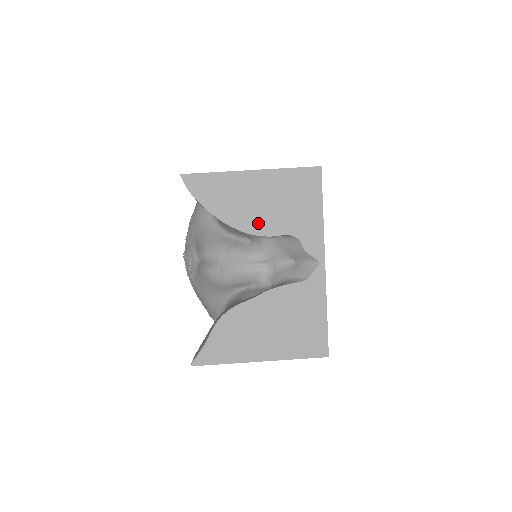
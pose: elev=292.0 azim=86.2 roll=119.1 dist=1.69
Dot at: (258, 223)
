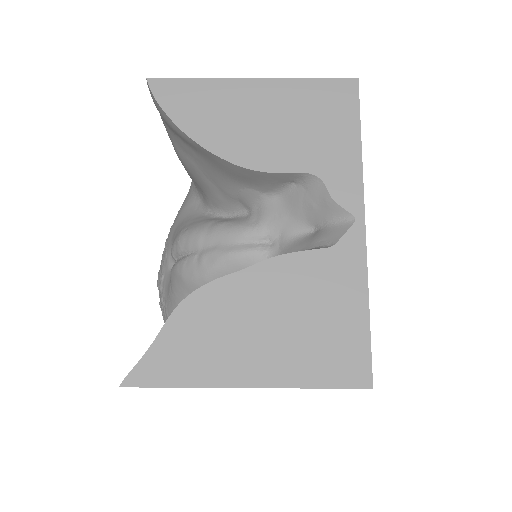
Dot at: (258, 152)
